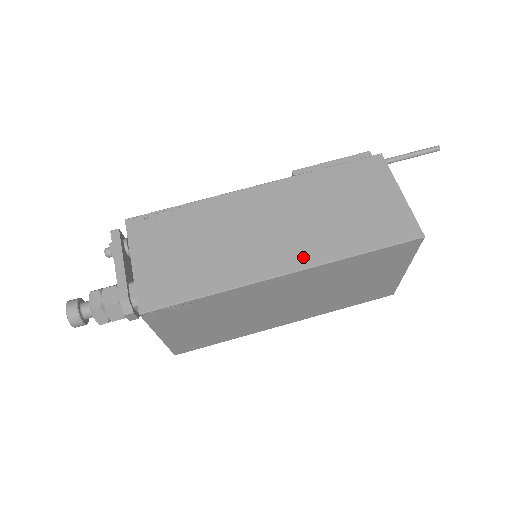
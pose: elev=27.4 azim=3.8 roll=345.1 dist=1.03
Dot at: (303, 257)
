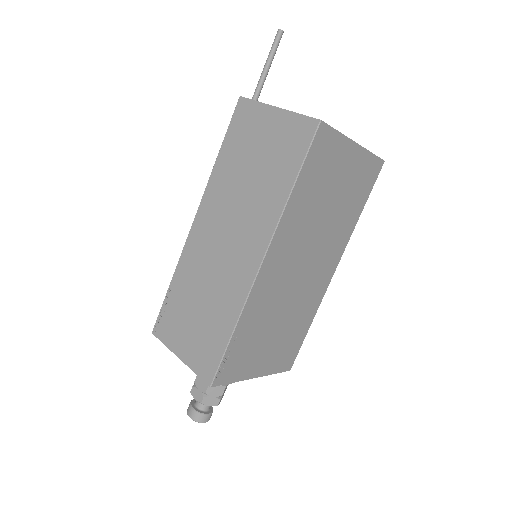
Dot at: (261, 236)
